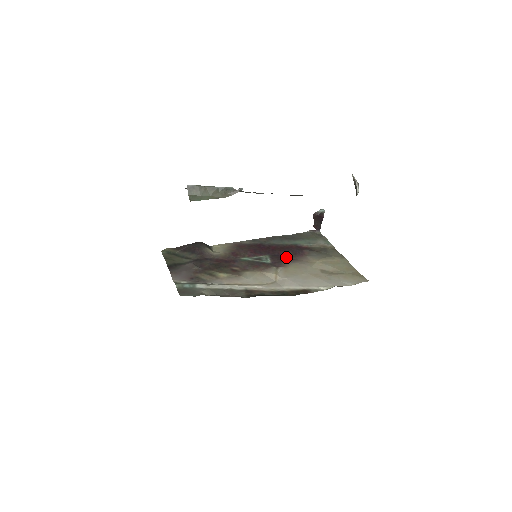
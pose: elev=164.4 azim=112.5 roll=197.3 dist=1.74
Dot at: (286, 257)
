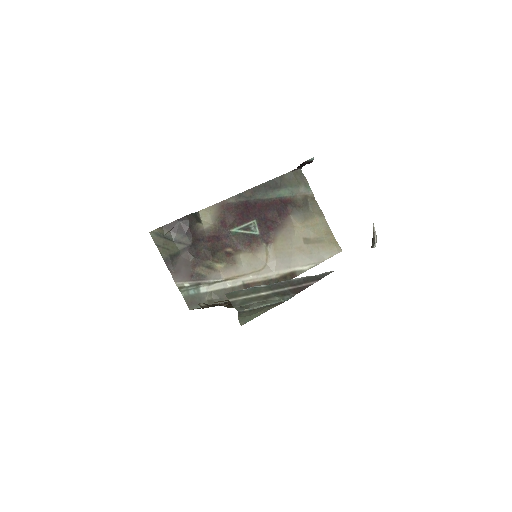
Dot at: (272, 221)
